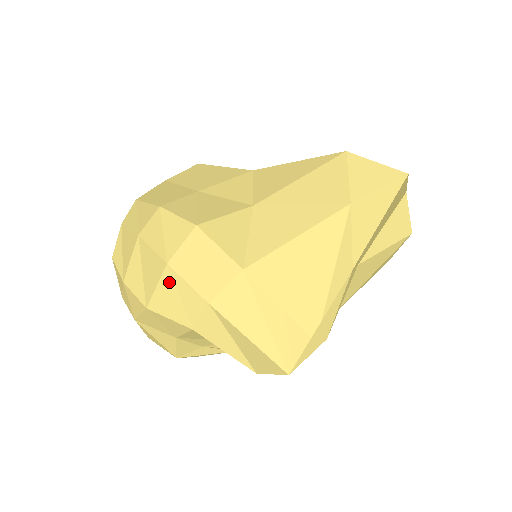
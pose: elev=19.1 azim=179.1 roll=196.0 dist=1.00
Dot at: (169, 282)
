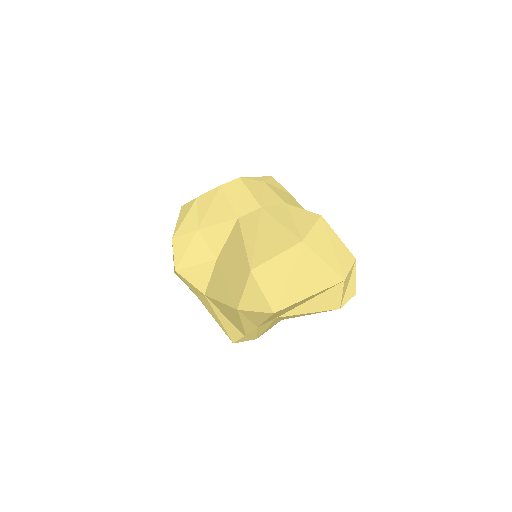
Dot at: occluded
